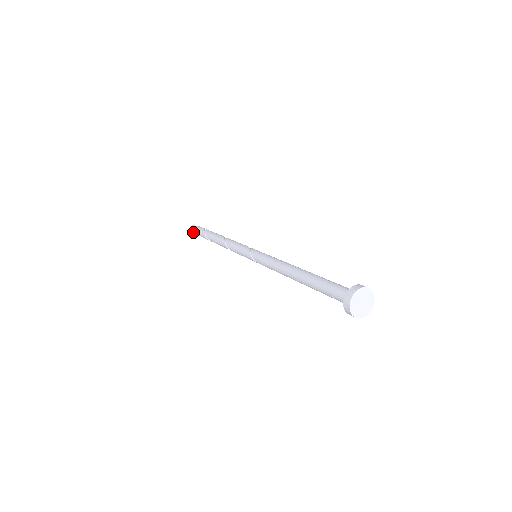
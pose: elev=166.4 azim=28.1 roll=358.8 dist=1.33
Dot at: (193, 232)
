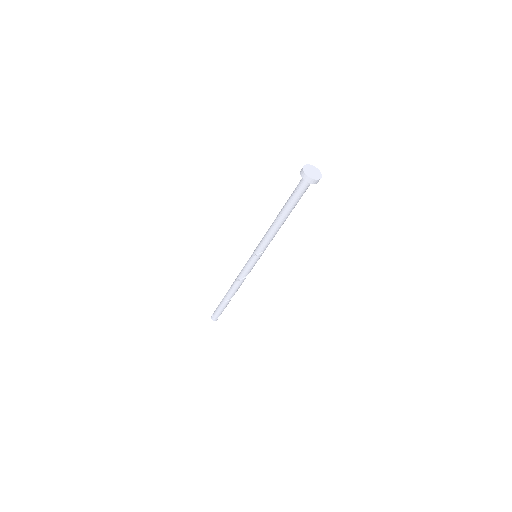
Dot at: (213, 317)
